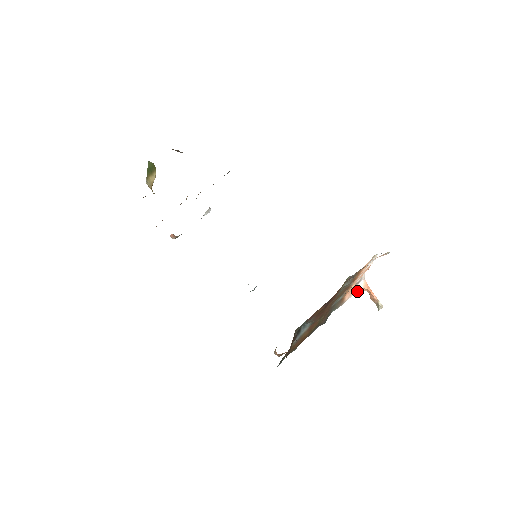
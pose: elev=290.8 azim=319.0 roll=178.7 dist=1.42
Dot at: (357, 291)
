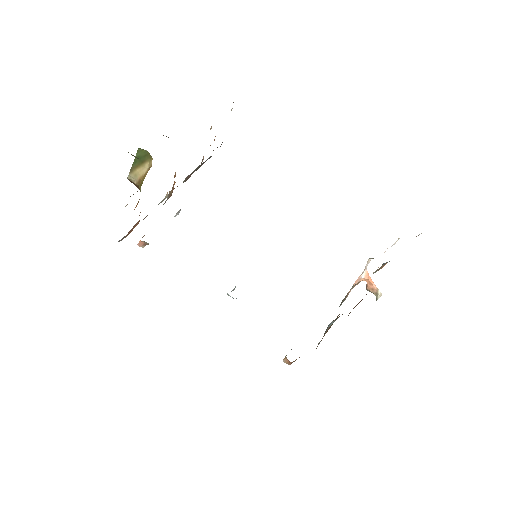
Dot at: (357, 282)
